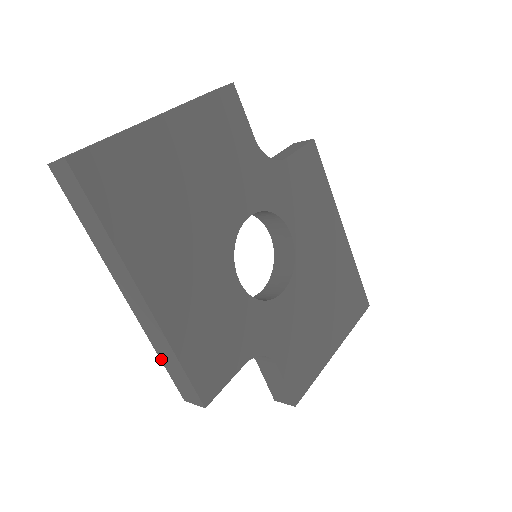
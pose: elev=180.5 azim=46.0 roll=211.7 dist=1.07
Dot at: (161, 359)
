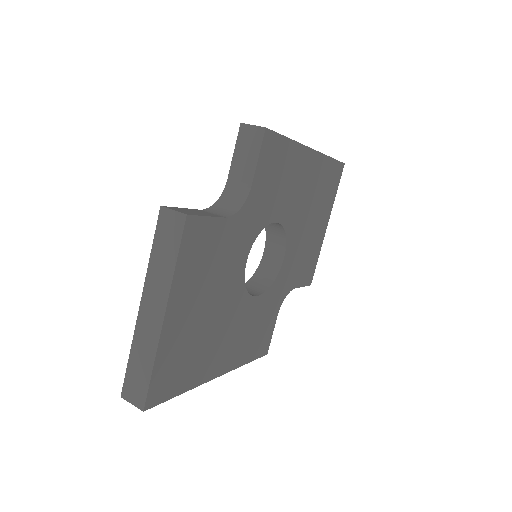
Dot at: occluded
